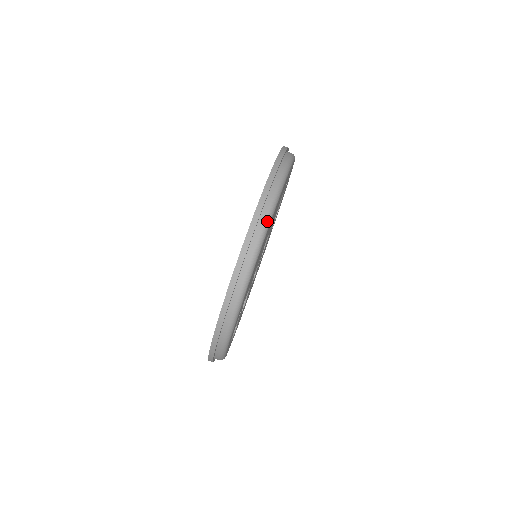
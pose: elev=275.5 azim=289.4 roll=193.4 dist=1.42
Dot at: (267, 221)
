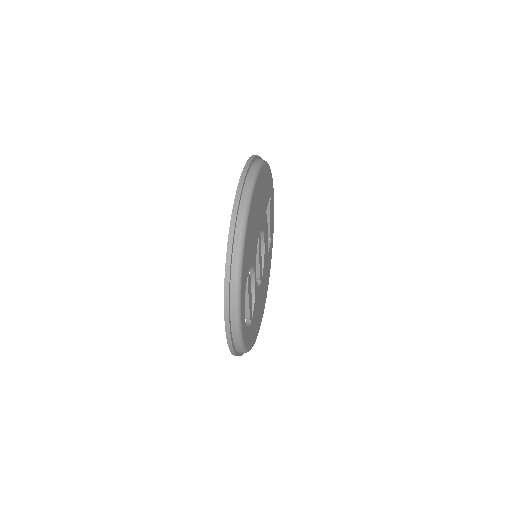
Dot at: (253, 177)
